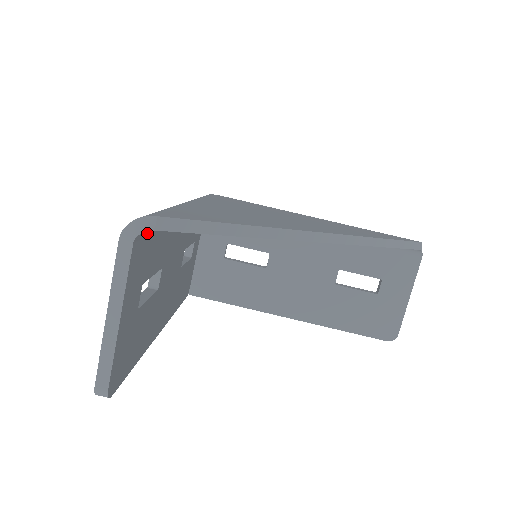
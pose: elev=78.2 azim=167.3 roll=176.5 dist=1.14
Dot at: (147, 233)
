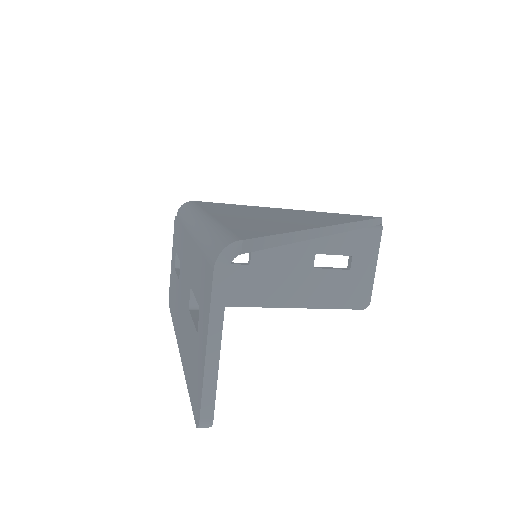
Dot at: occluded
